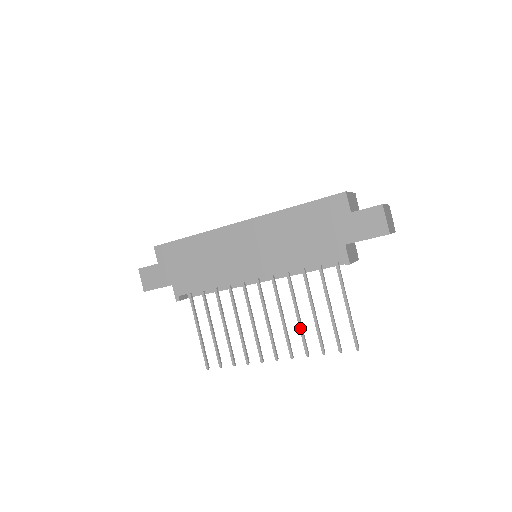
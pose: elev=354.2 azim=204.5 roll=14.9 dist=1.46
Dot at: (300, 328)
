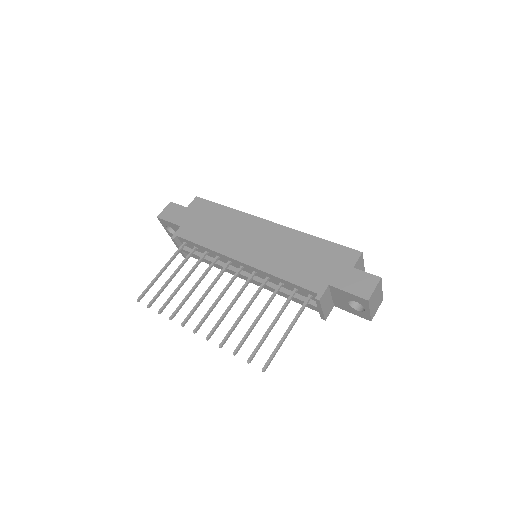
Dot at: (236, 321)
